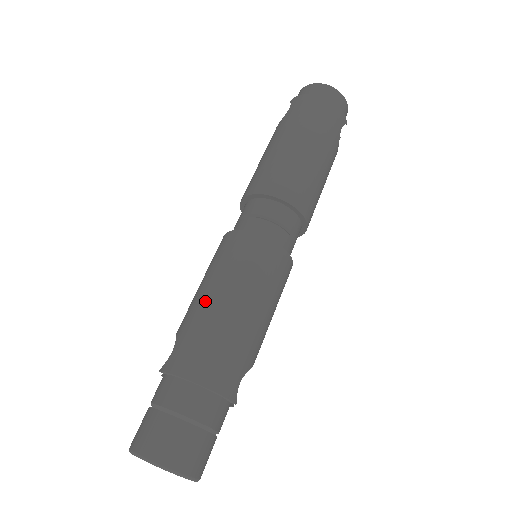
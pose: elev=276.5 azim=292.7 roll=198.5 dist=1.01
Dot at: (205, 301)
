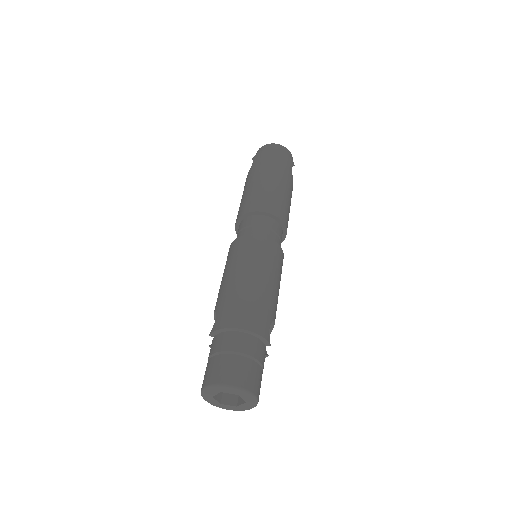
Dot at: (230, 282)
